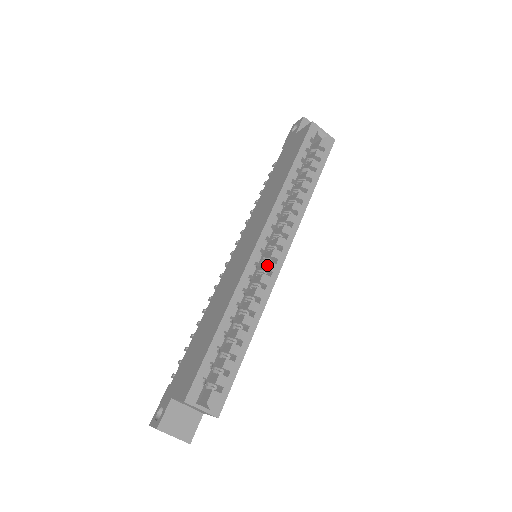
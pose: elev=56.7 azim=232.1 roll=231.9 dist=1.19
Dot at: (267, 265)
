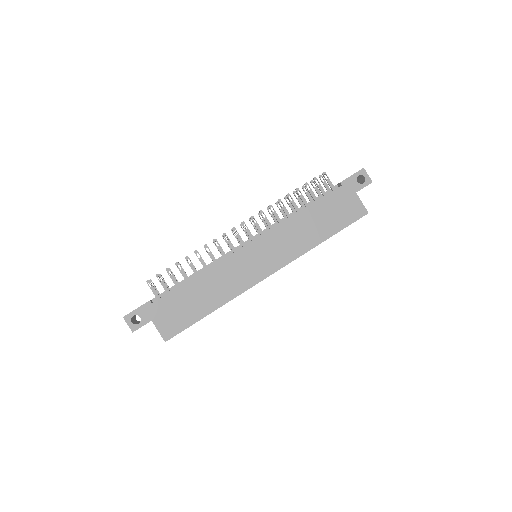
Dot at: occluded
